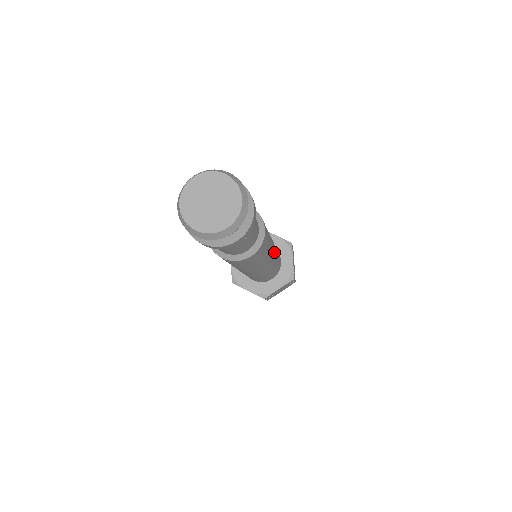
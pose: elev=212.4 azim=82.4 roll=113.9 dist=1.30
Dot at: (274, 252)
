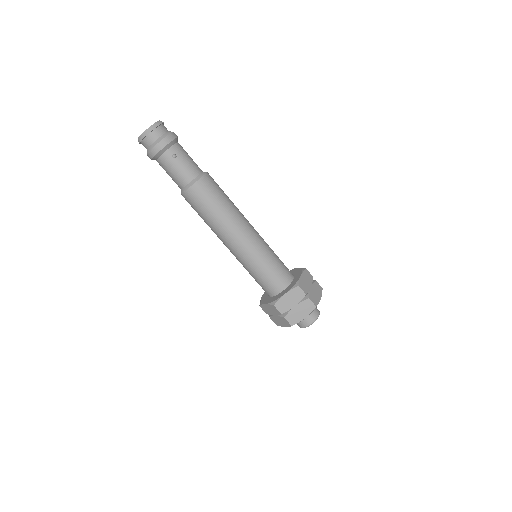
Dot at: (249, 229)
